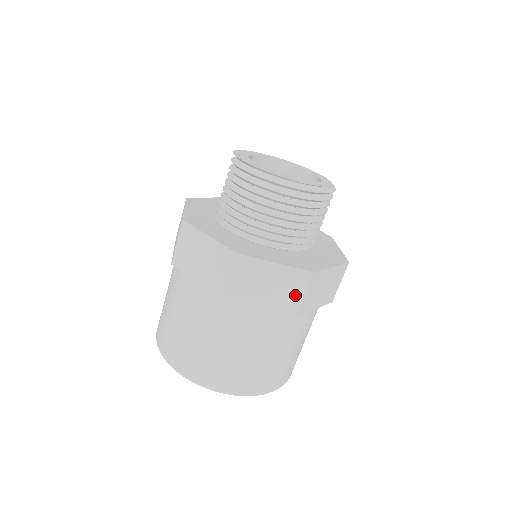
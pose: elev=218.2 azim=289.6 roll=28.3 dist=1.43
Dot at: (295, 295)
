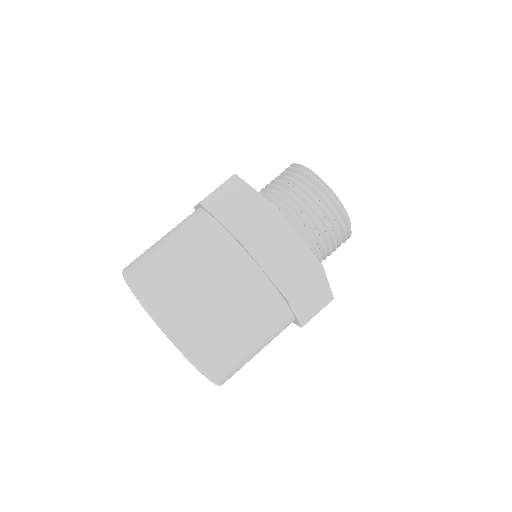
Dot at: (298, 277)
